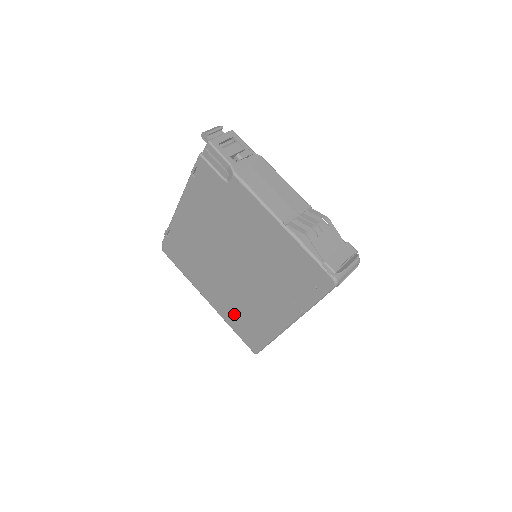
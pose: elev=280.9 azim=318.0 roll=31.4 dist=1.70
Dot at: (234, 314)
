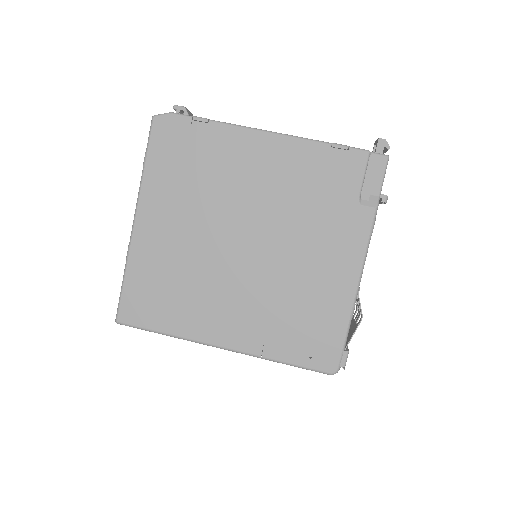
Dot at: (157, 270)
